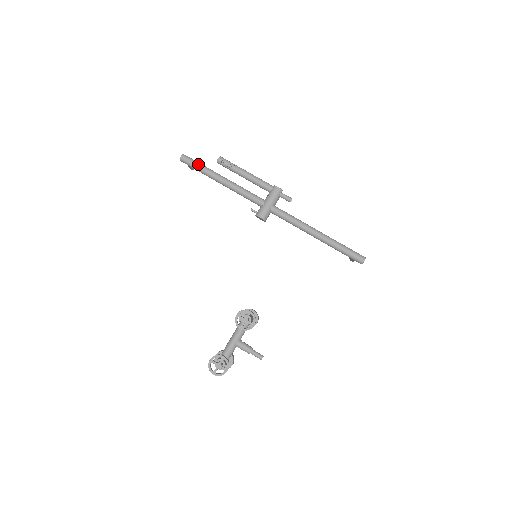
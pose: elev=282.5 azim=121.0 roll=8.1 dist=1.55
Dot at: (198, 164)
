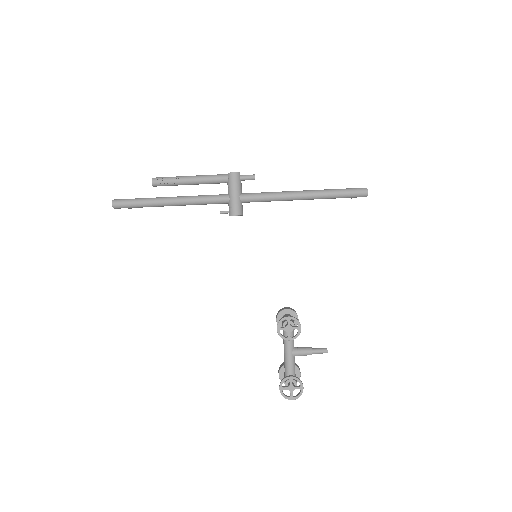
Dot at: (135, 201)
